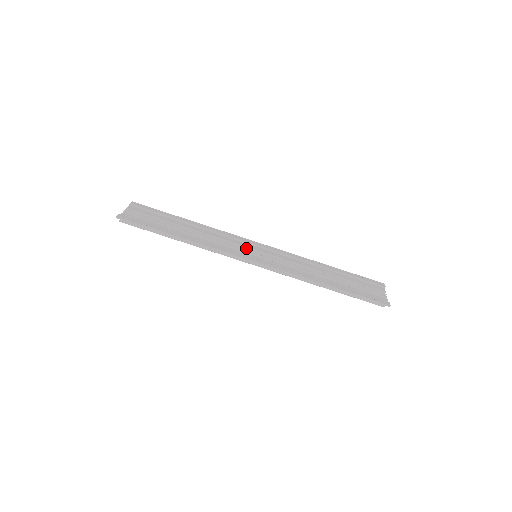
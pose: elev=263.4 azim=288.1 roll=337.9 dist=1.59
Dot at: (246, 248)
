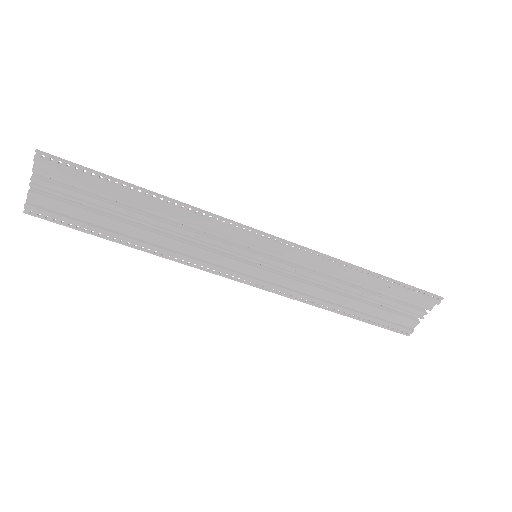
Dot at: (241, 250)
